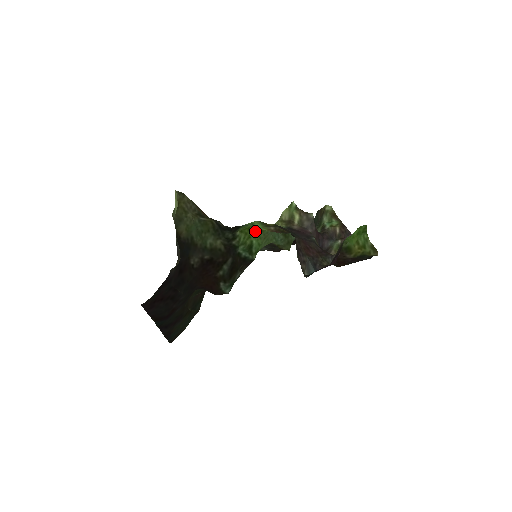
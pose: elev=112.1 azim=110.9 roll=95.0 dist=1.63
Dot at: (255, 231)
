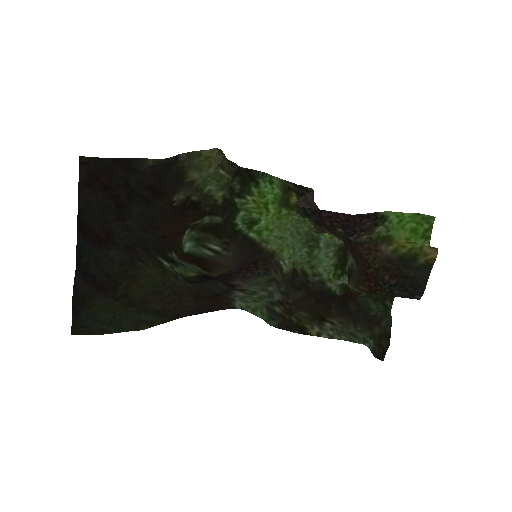
Dot at: (272, 213)
